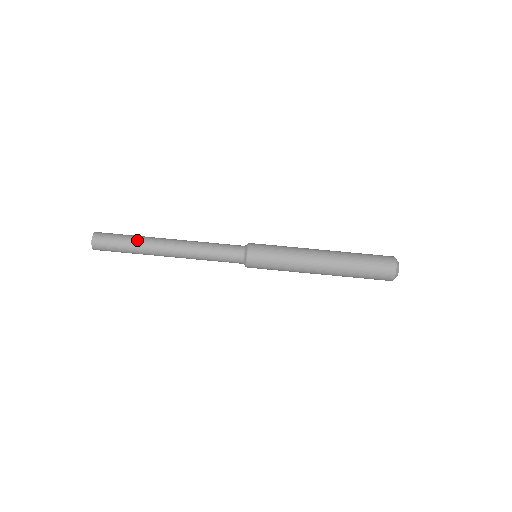
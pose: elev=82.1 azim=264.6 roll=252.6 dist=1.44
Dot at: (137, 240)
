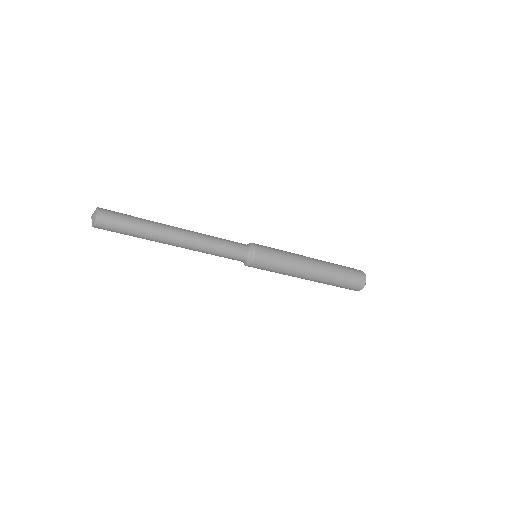
Dot at: (143, 238)
